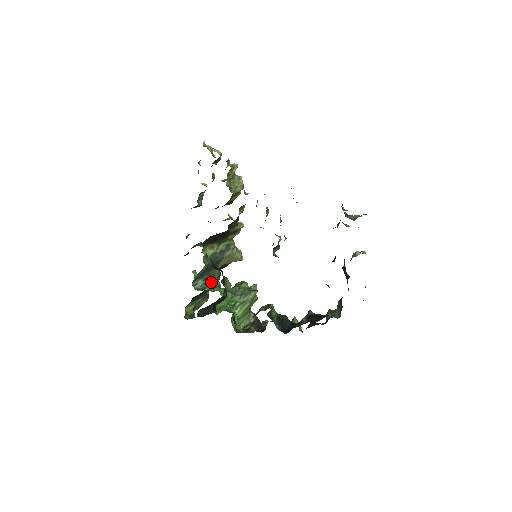
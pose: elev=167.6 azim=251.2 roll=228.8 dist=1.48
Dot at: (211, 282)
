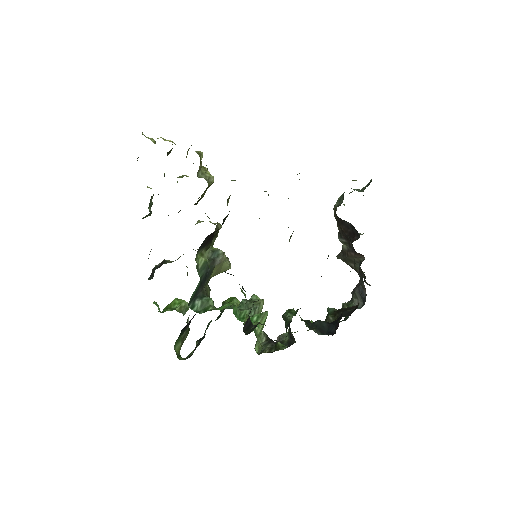
Dot at: occluded
